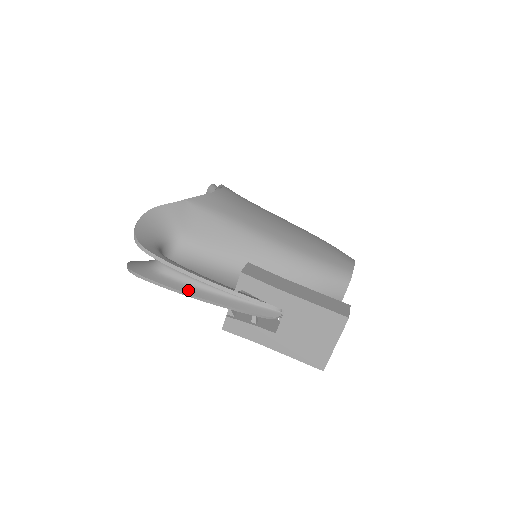
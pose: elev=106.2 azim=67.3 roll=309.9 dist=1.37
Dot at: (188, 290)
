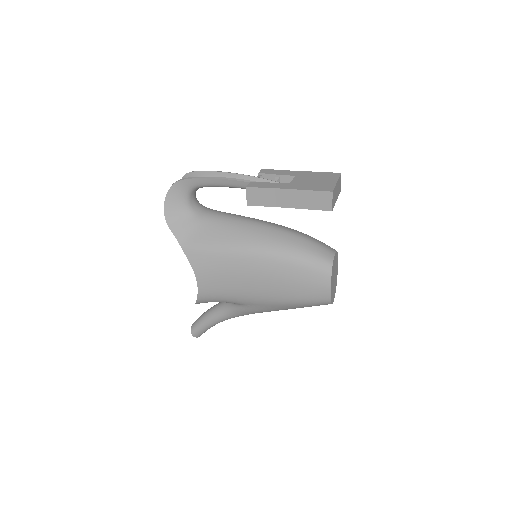
Dot at: (220, 180)
